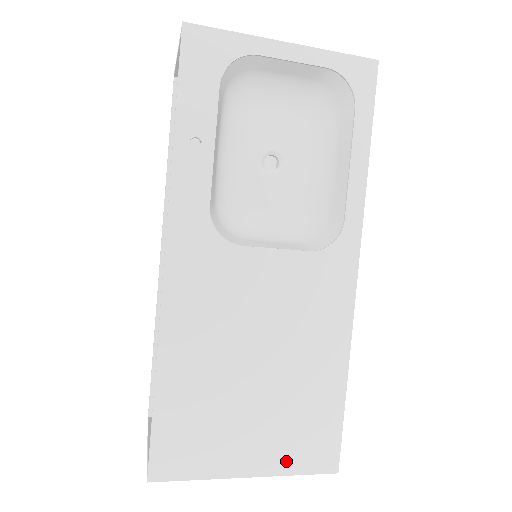
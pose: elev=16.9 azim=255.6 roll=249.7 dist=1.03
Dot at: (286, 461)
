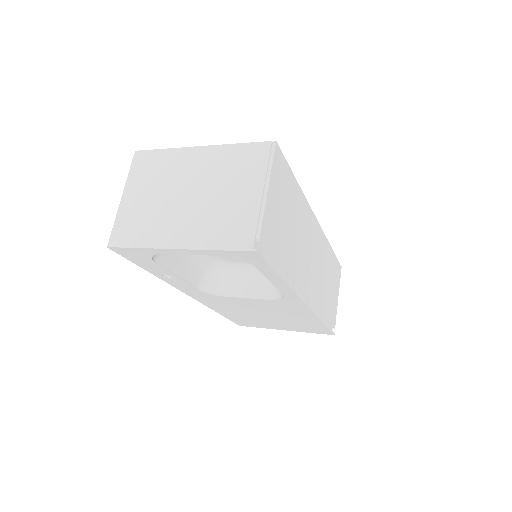
Dot at: (302, 330)
